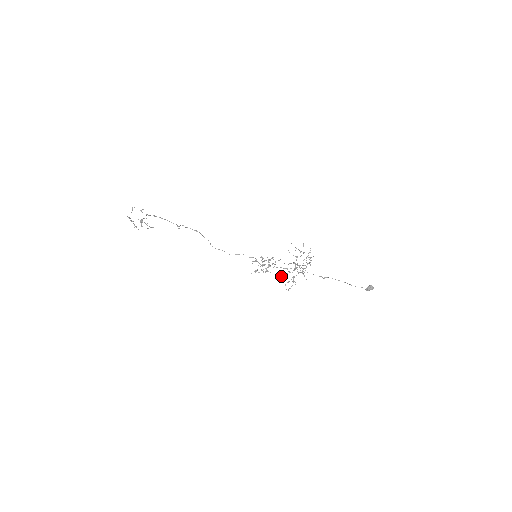
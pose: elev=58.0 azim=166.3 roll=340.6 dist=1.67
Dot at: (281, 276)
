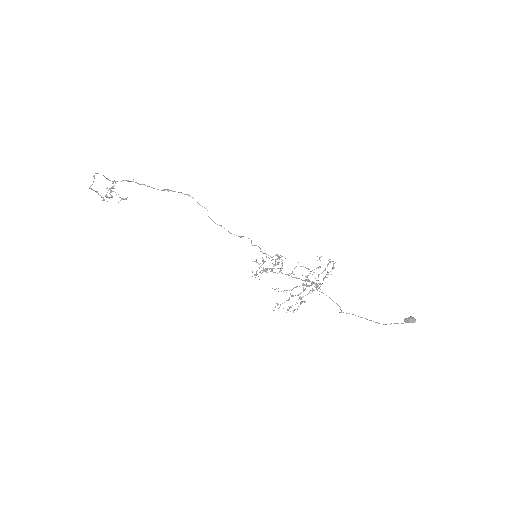
Dot at: occluded
